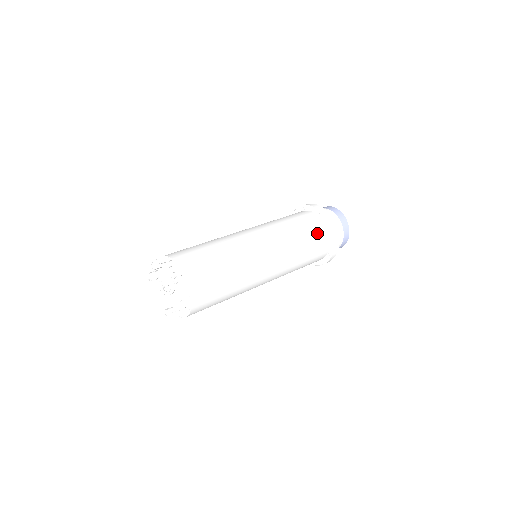
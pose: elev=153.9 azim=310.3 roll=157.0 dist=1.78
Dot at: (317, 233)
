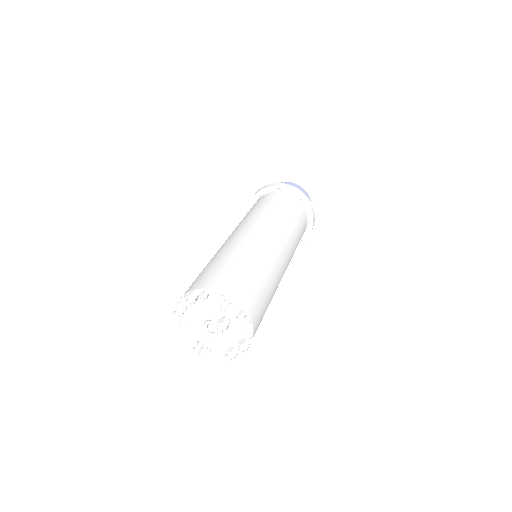
Dot at: (303, 223)
